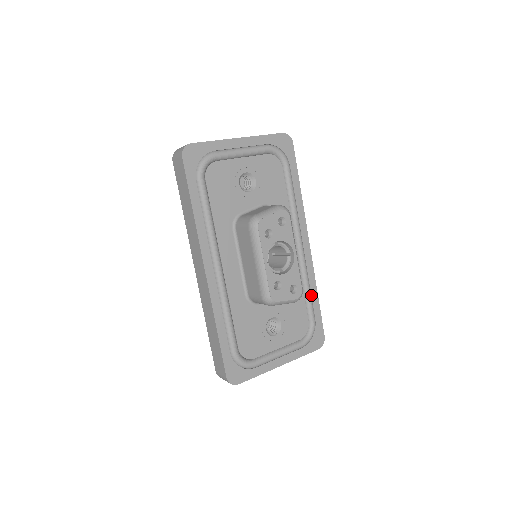
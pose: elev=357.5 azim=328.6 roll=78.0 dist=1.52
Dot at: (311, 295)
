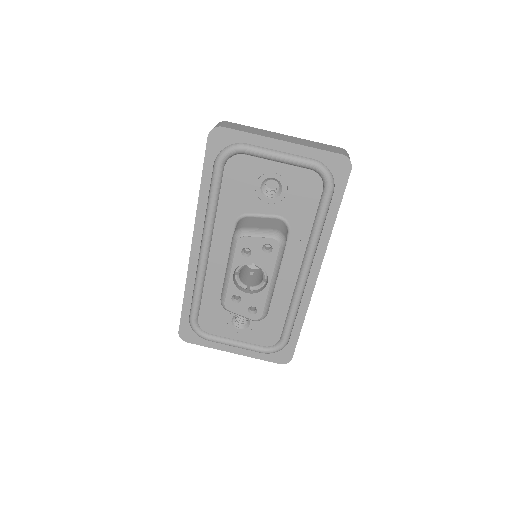
Dot at: (295, 319)
